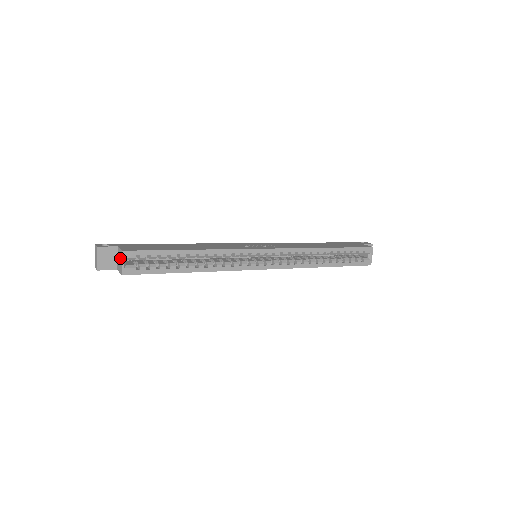
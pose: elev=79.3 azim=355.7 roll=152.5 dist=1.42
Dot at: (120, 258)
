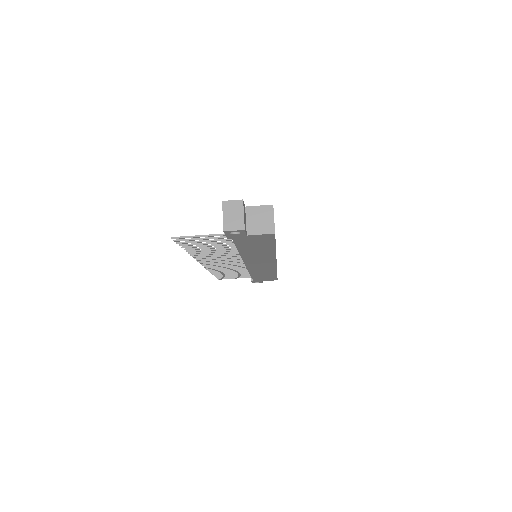
Dot at: (264, 215)
